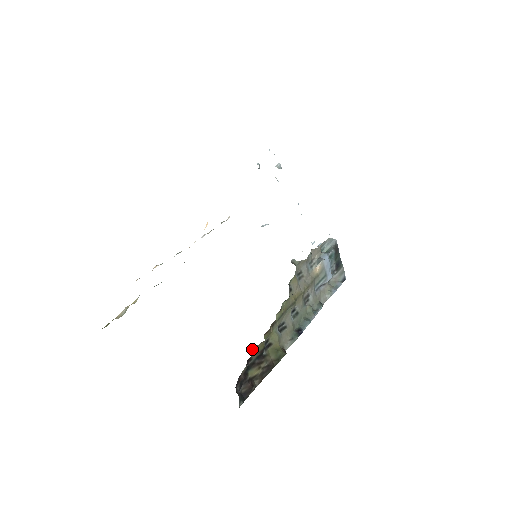
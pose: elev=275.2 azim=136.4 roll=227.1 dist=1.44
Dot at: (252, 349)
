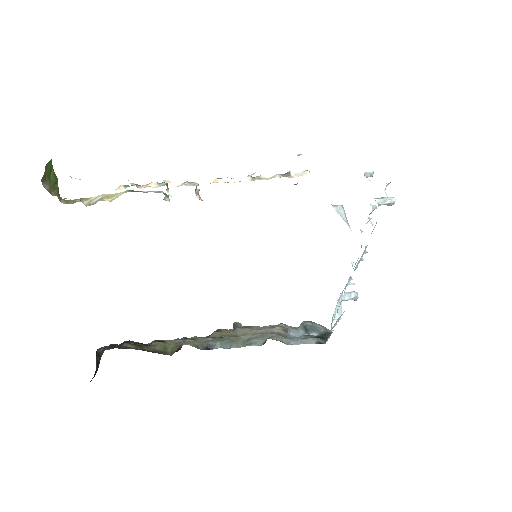
Dot at: occluded
